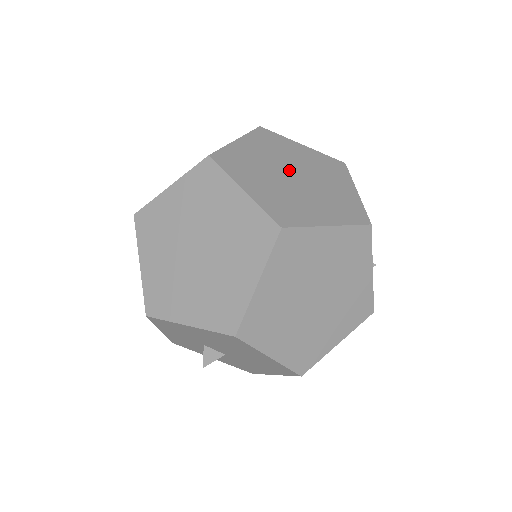
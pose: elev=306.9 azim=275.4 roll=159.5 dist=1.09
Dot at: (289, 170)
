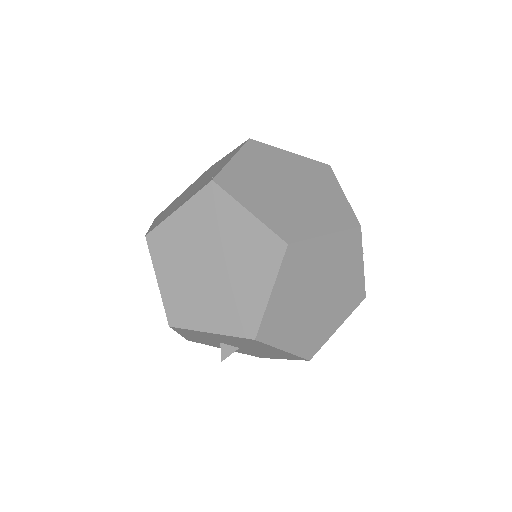
Dot at: (283, 182)
